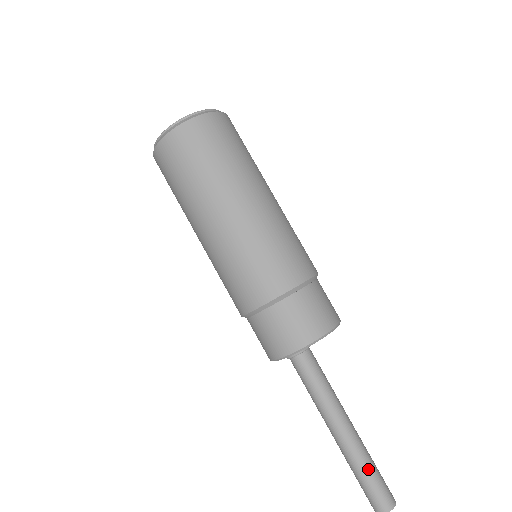
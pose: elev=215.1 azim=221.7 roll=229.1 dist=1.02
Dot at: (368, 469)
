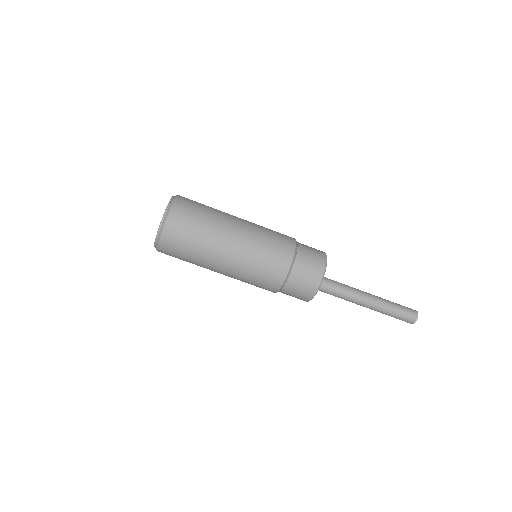
Dot at: (392, 311)
